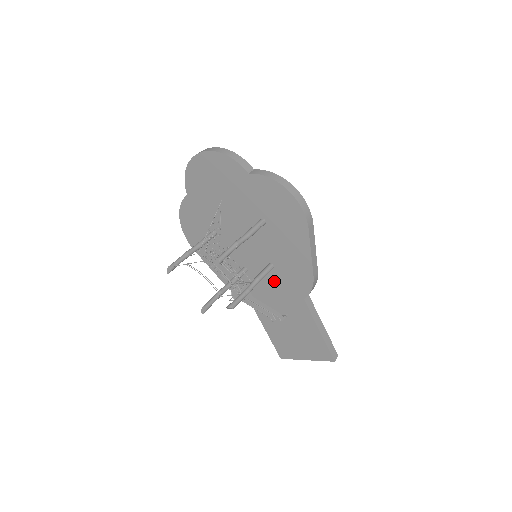
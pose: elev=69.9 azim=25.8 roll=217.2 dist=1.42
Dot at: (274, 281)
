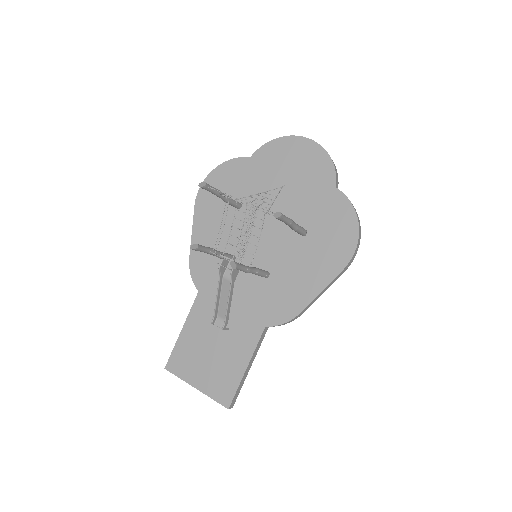
Dot at: (252, 289)
